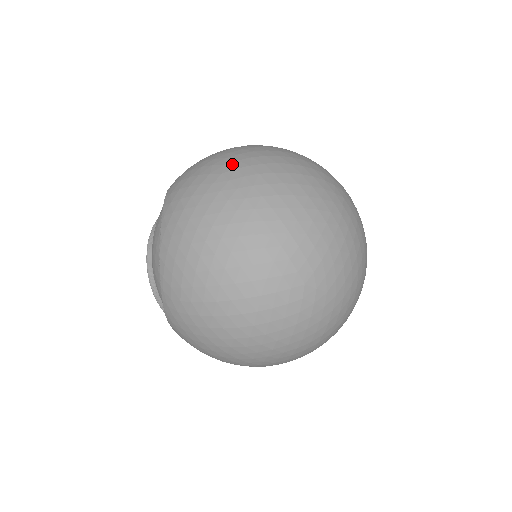
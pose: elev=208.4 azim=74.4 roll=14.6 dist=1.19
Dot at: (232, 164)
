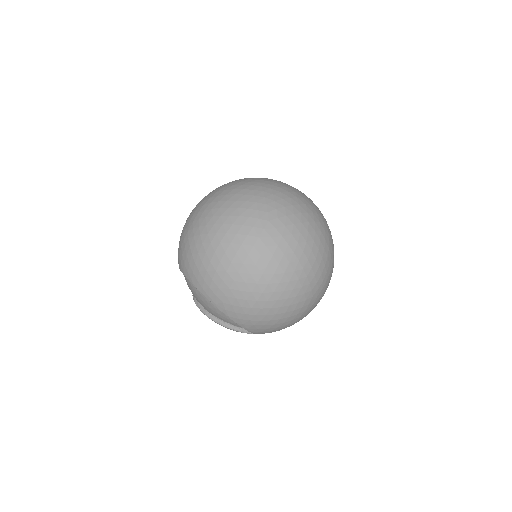
Dot at: (190, 217)
